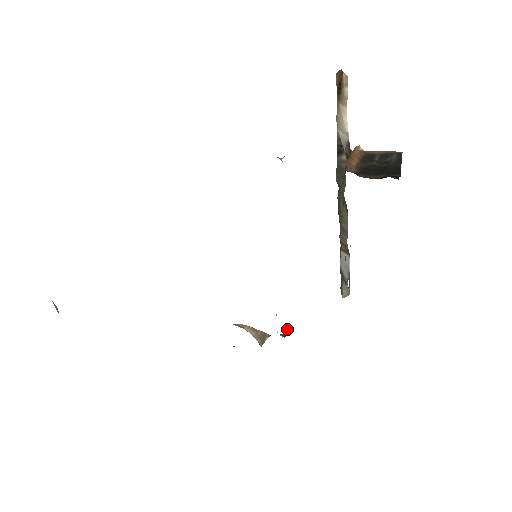
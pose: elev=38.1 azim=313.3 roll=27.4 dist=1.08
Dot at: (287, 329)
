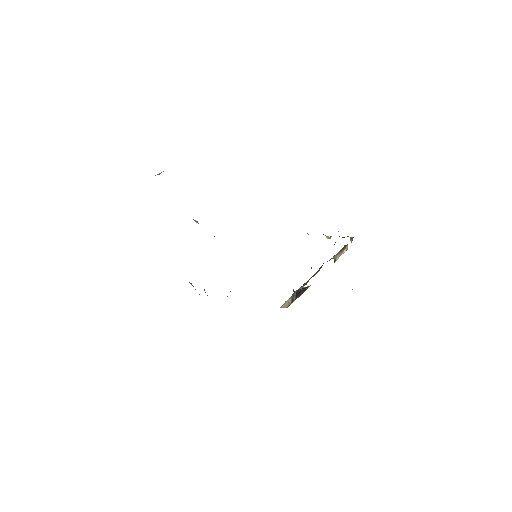
Dot at: occluded
